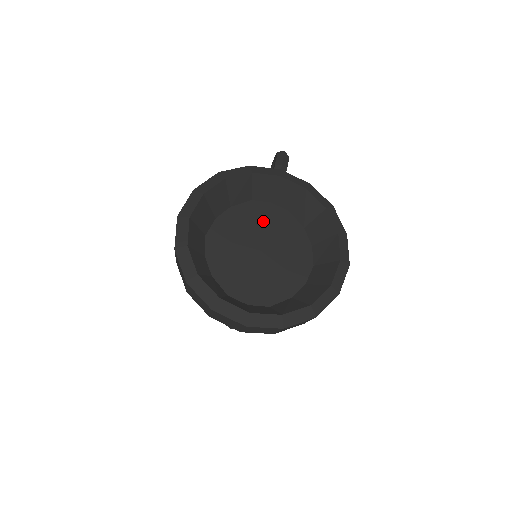
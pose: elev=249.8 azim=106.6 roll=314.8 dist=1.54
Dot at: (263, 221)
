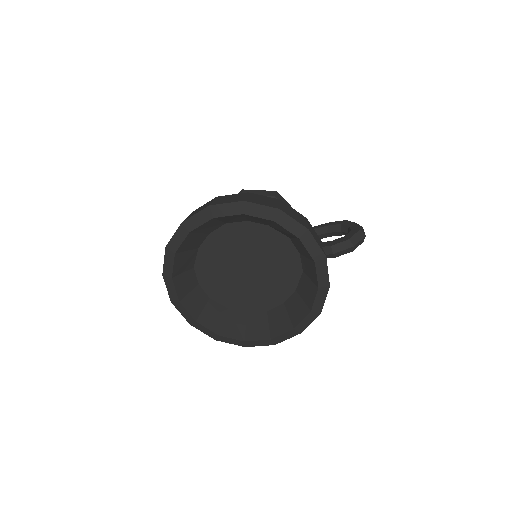
Dot at: (276, 257)
